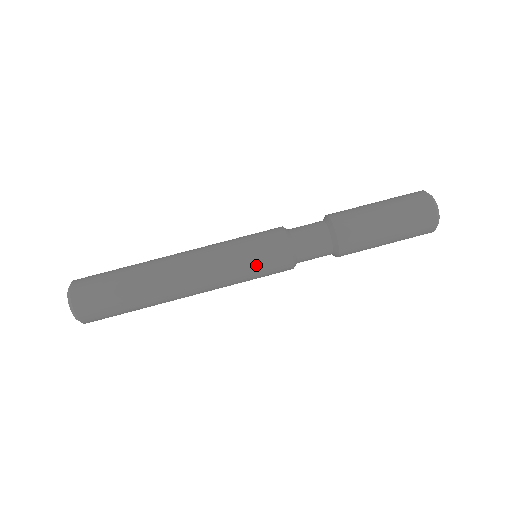
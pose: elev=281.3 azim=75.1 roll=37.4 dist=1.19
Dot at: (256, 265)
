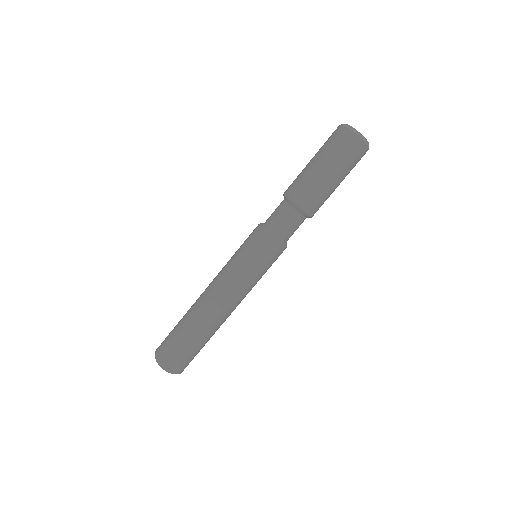
Dot at: occluded
